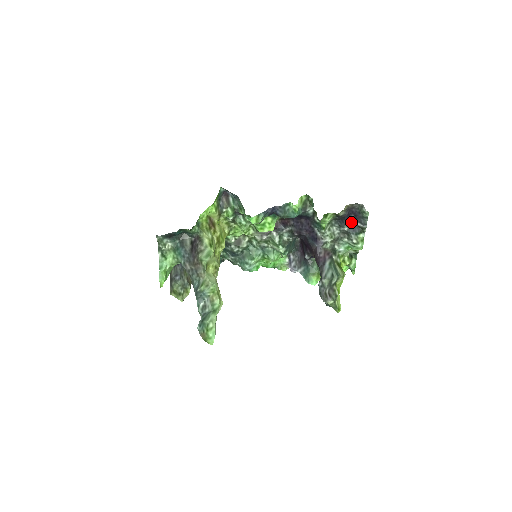
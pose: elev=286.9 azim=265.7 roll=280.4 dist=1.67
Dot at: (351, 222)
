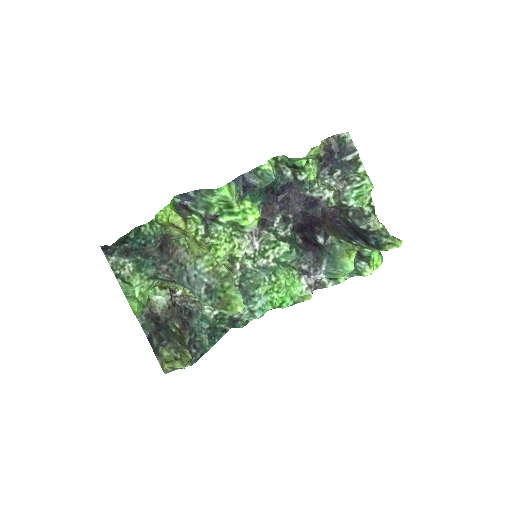
Dot at: (339, 163)
